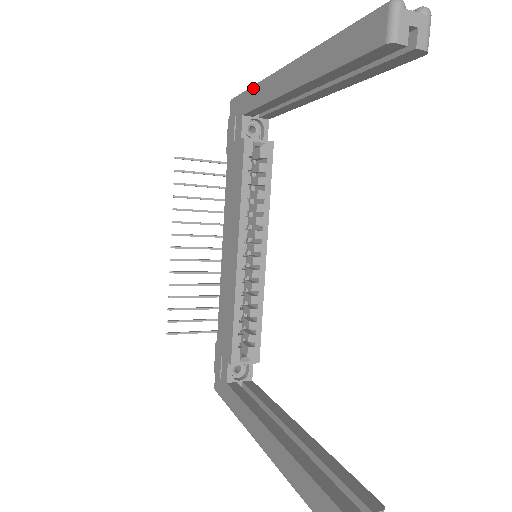
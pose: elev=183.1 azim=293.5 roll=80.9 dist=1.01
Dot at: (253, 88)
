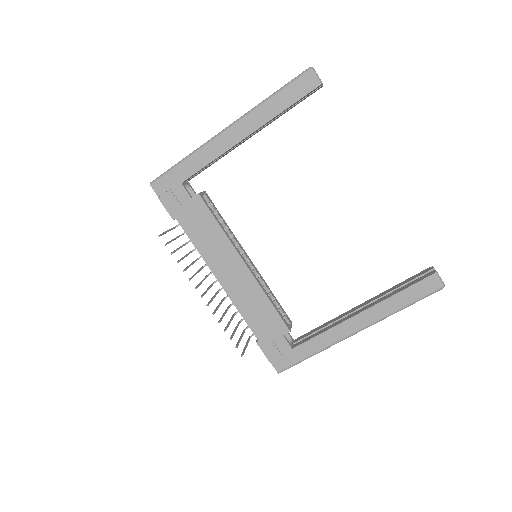
Dot at: (187, 160)
